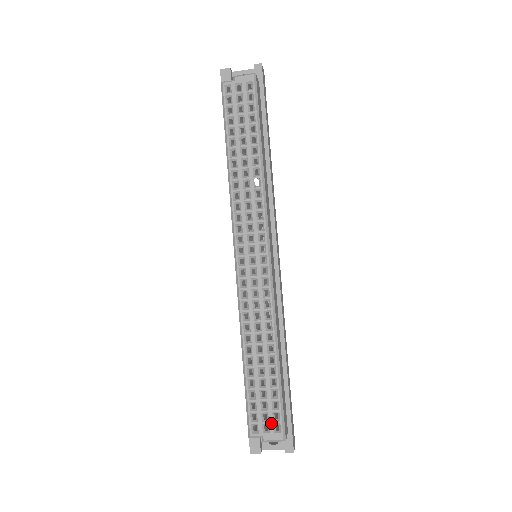
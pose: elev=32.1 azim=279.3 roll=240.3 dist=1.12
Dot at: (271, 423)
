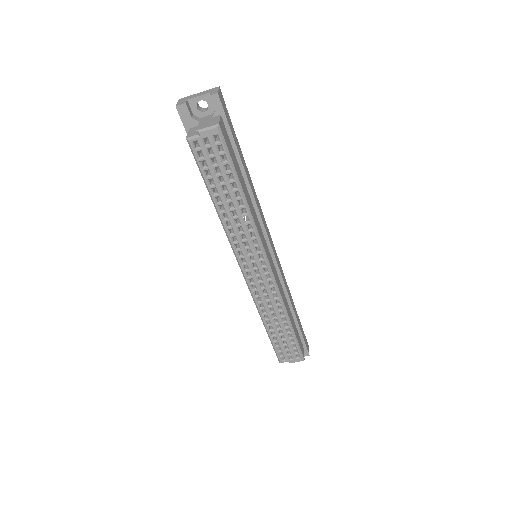
Dot at: (293, 355)
